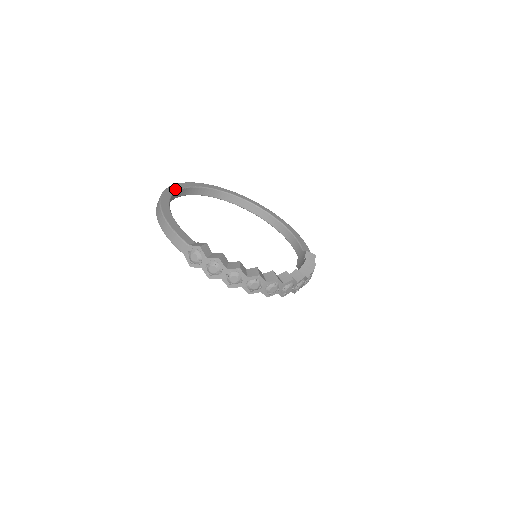
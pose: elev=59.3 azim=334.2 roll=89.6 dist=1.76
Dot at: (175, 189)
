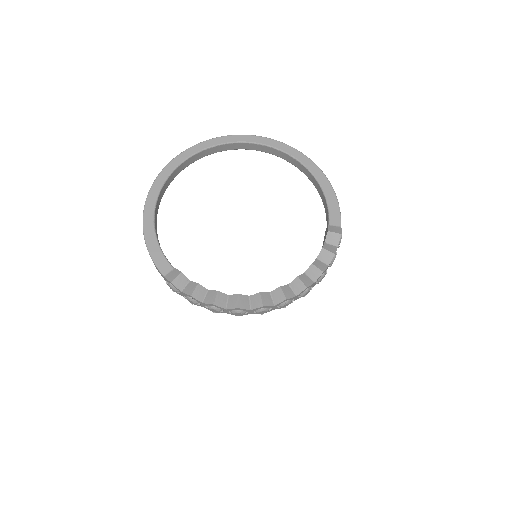
Dot at: (168, 172)
